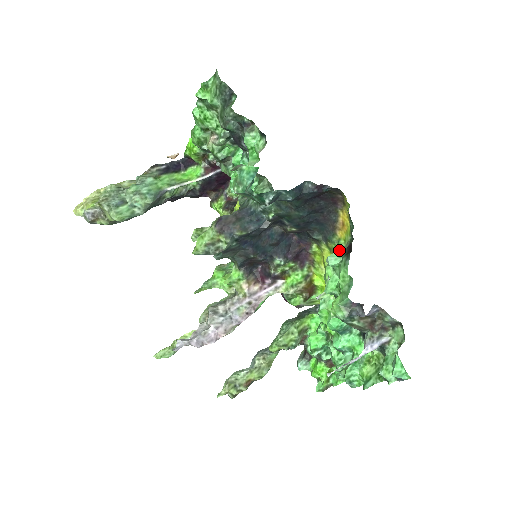
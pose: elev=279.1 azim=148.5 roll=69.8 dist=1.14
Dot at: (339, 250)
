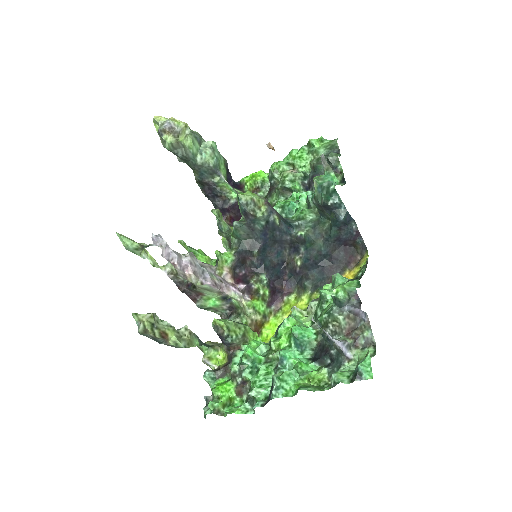
Dot at: occluded
